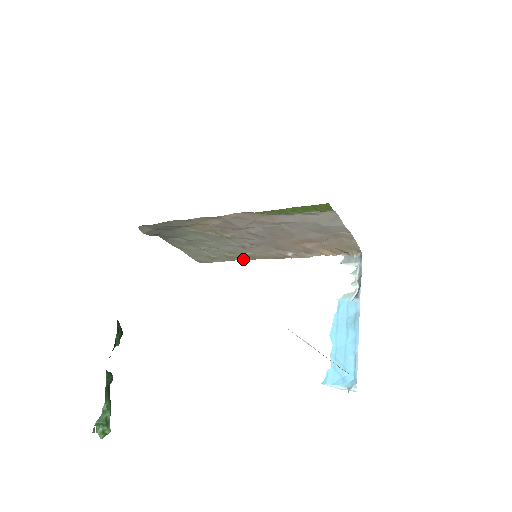
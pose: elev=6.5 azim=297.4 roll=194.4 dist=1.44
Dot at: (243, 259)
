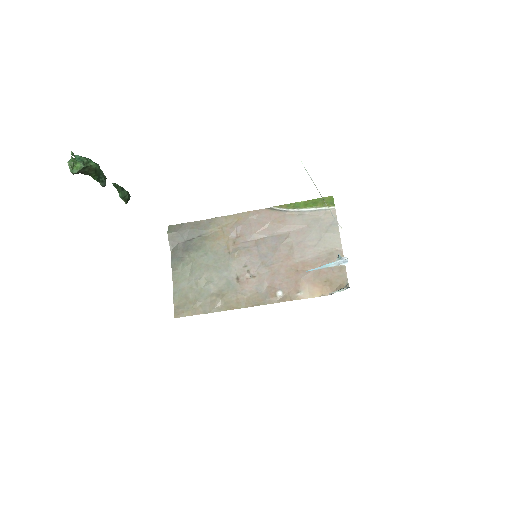
Dot at: (226, 308)
